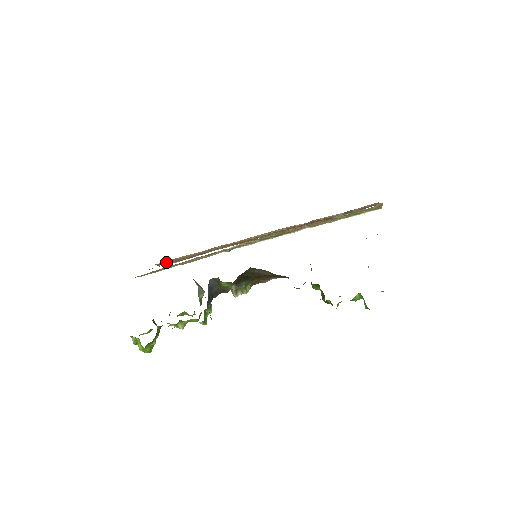
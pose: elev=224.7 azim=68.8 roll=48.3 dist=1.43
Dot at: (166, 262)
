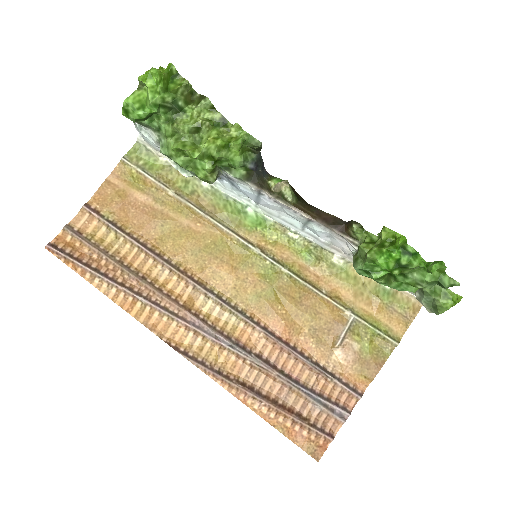
Dot at: (100, 213)
